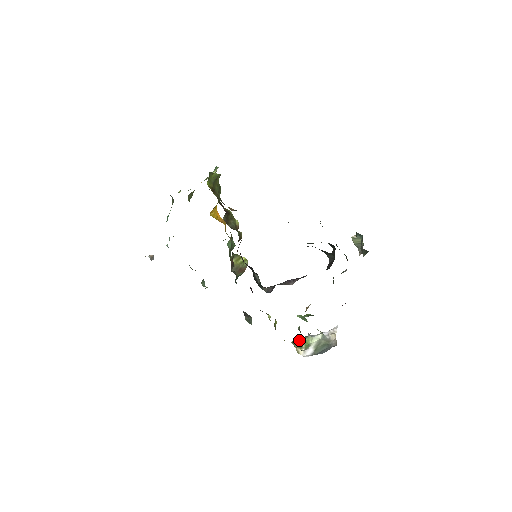
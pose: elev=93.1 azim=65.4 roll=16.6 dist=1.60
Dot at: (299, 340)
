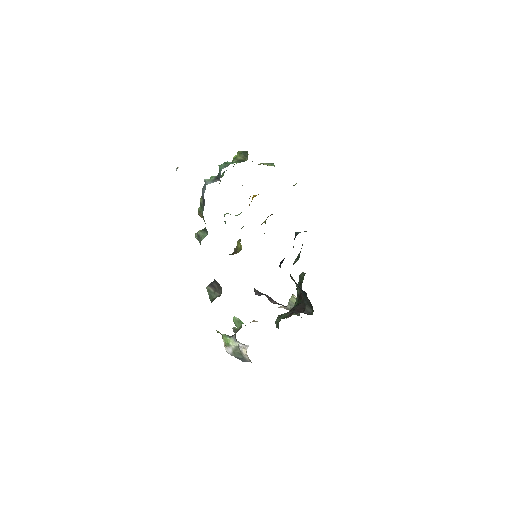
Dot at: (222, 334)
